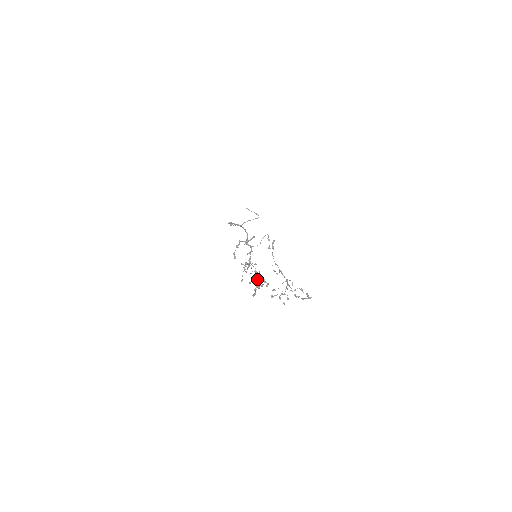
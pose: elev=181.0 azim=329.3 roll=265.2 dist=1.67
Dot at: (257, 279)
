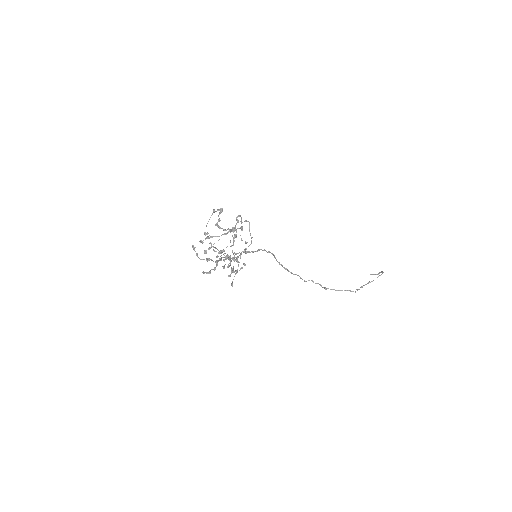
Dot at: (220, 260)
